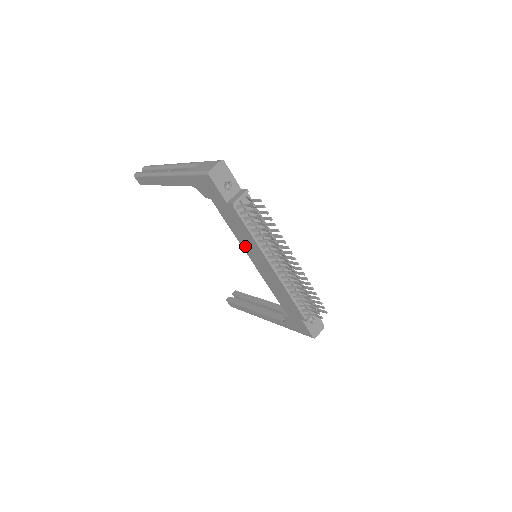
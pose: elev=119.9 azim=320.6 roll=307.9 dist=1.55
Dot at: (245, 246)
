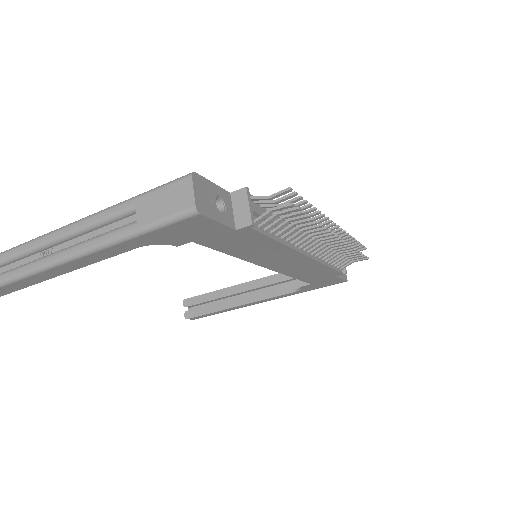
Dot at: (257, 259)
